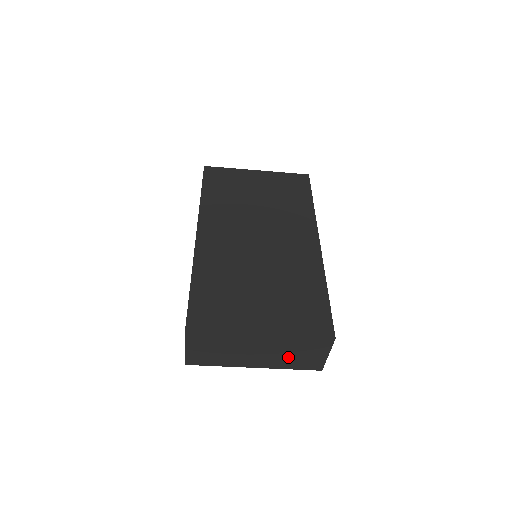
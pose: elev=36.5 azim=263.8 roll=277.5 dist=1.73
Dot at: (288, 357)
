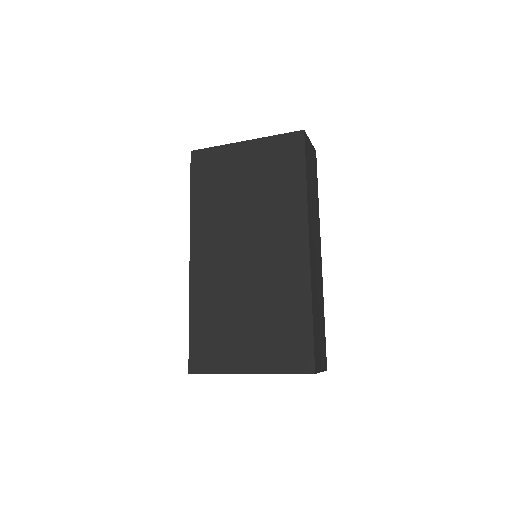
Dot at: occluded
